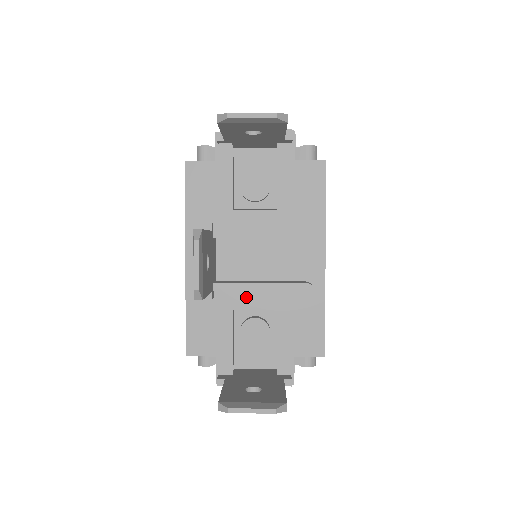
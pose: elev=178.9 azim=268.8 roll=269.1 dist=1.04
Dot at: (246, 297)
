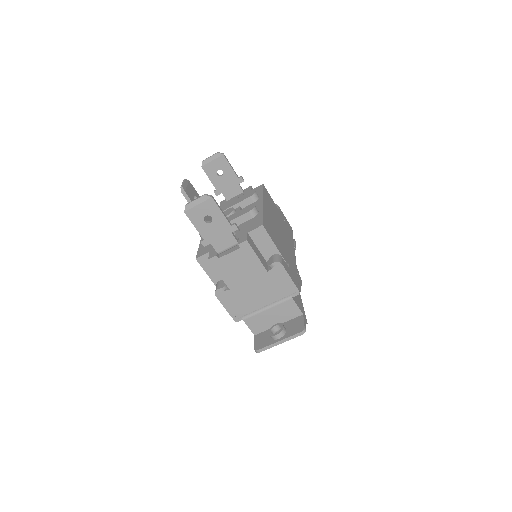
Dot at: occluded
